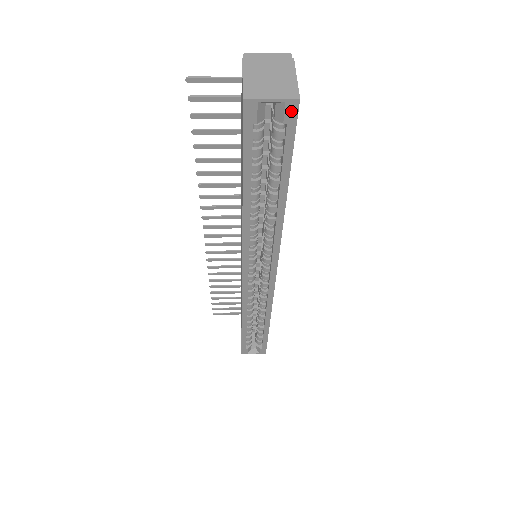
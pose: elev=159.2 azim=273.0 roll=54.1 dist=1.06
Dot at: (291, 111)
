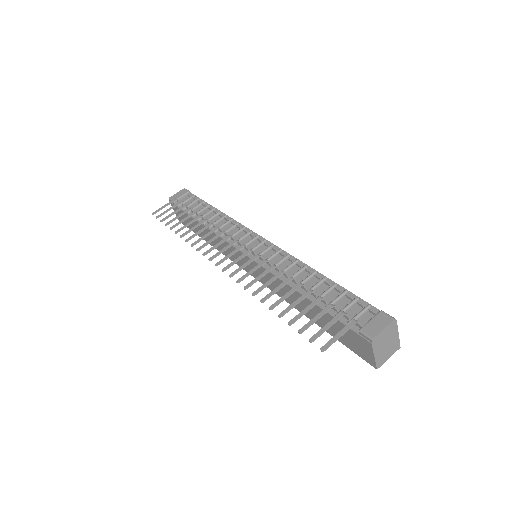
Dot at: occluded
